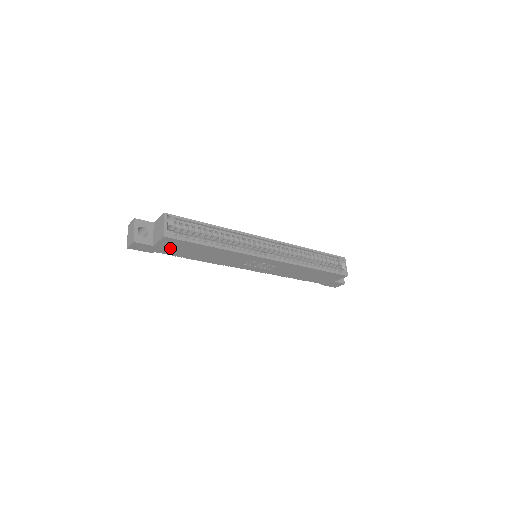
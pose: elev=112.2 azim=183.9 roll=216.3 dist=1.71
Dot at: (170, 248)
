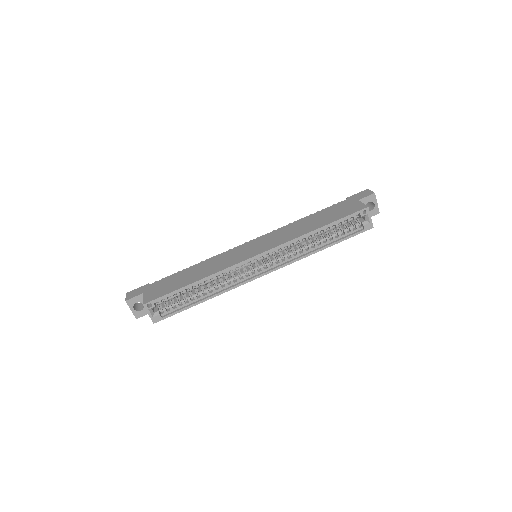
Dot at: occluded
